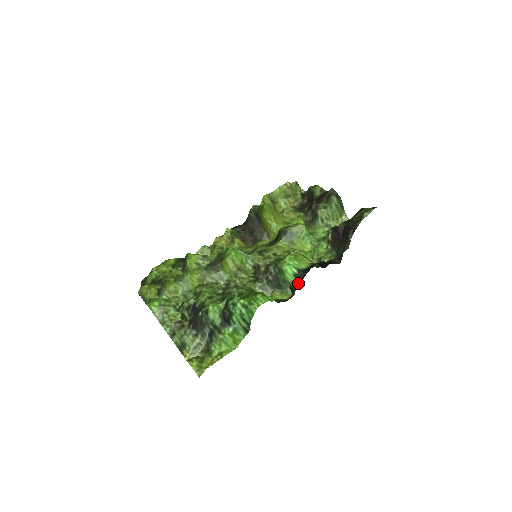
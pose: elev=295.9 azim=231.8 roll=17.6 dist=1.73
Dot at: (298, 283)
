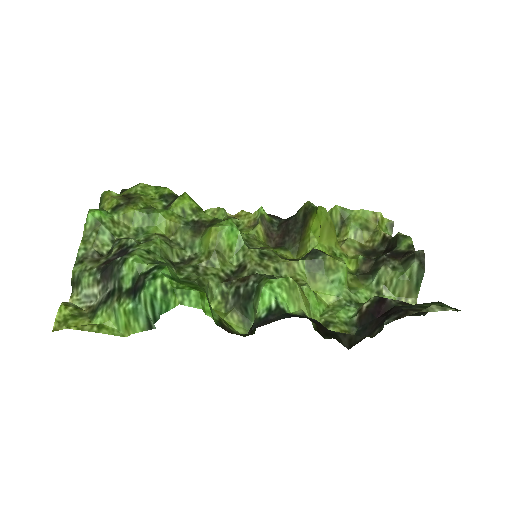
Dot at: (263, 322)
